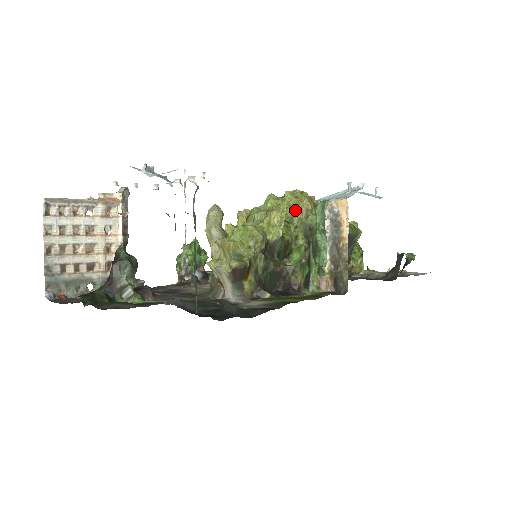
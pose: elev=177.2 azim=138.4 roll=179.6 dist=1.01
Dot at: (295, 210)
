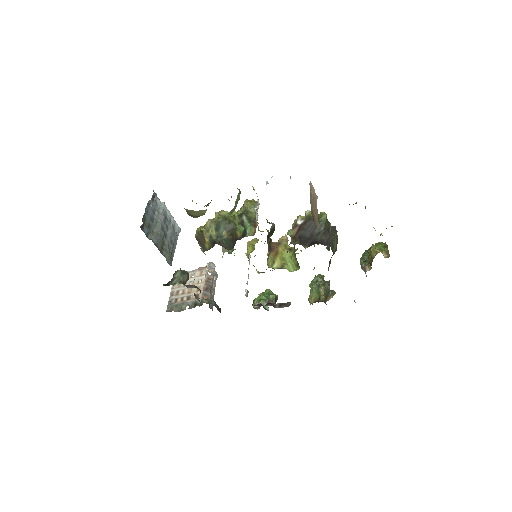
Dot at: (240, 209)
